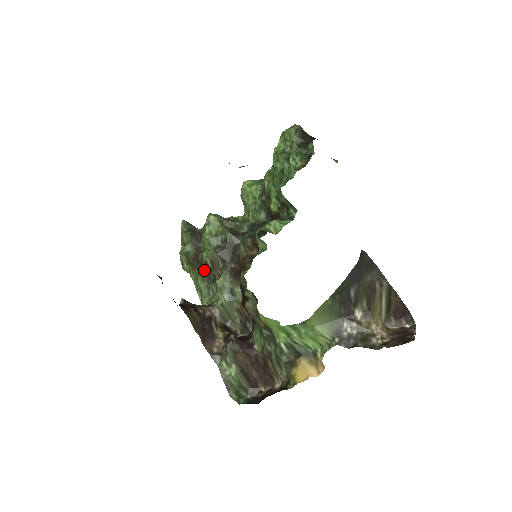
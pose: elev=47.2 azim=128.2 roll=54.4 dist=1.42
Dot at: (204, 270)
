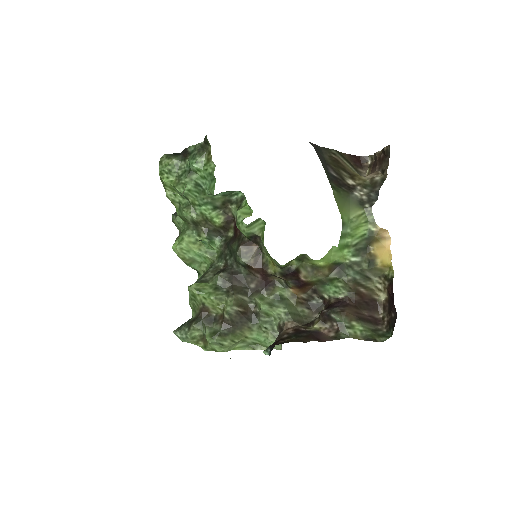
Dot at: (242, 320)
